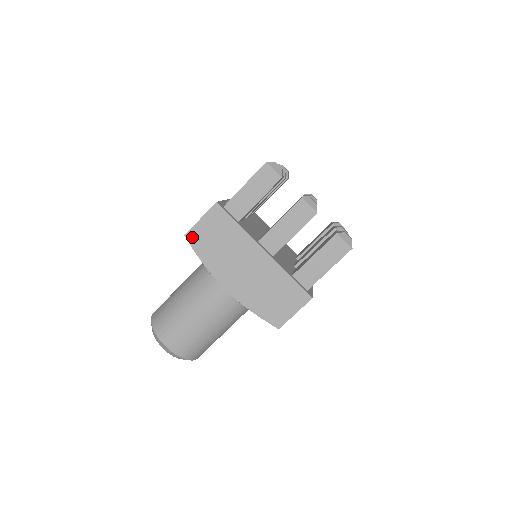
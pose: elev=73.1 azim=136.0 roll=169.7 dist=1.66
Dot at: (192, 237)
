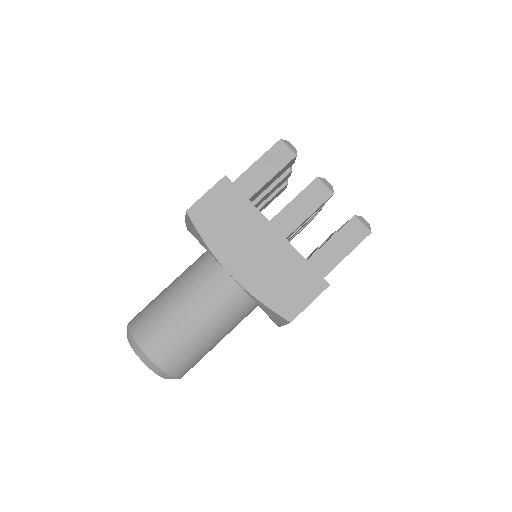
Dot at: (195, 213)
